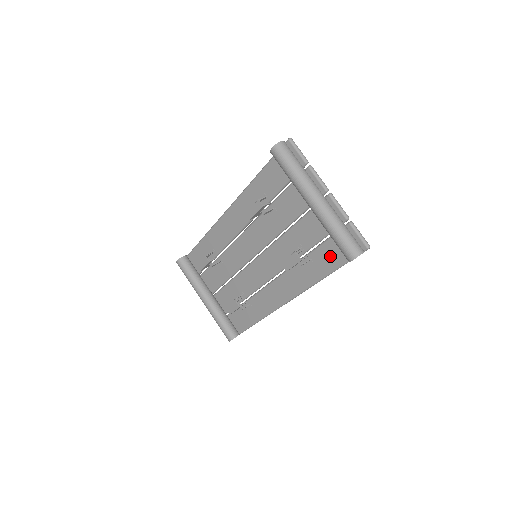
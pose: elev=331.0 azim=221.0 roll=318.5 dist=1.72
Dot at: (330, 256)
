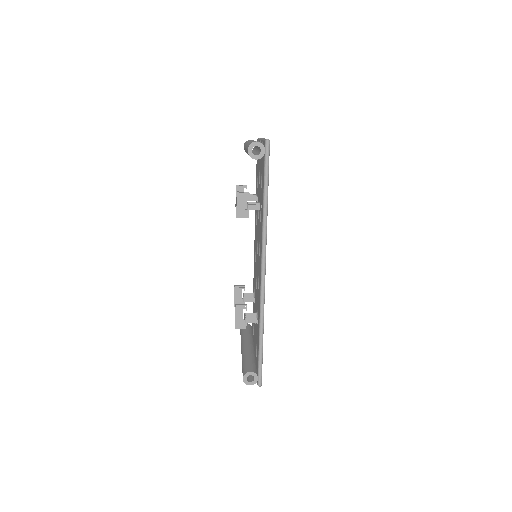
Dot at: (262, 183)
